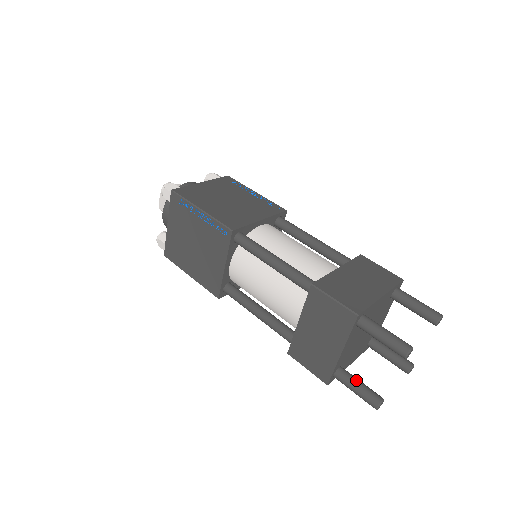
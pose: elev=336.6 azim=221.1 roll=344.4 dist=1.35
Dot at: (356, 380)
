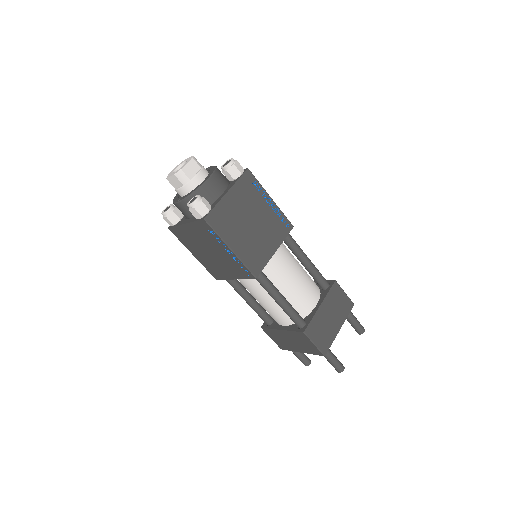
Dot at: occluded
